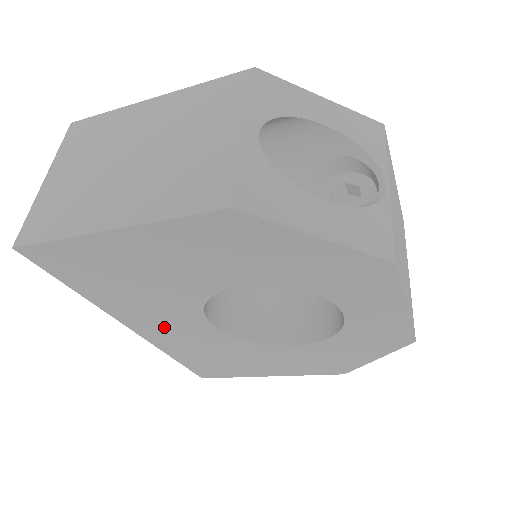
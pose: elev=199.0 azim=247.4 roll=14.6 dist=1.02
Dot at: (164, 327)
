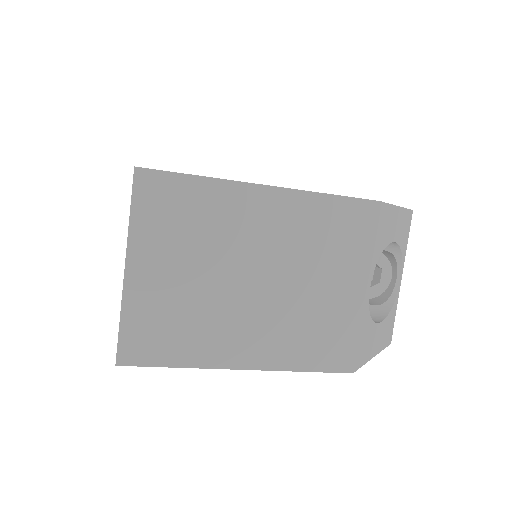
Dot at: occluded
